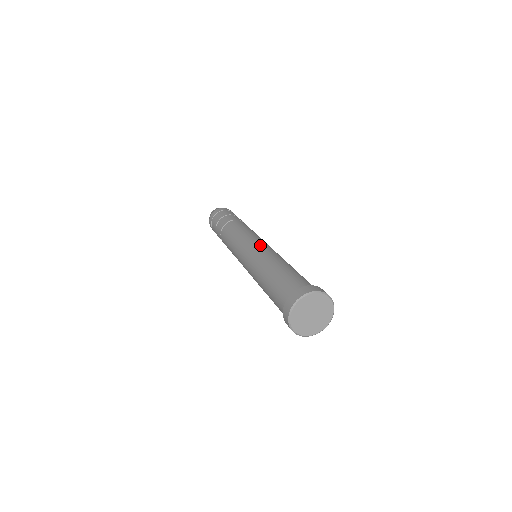
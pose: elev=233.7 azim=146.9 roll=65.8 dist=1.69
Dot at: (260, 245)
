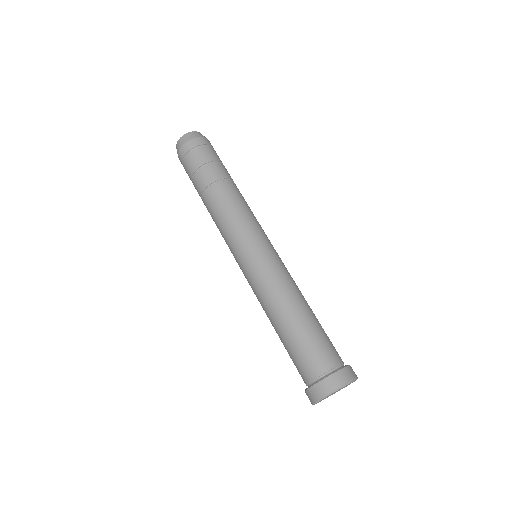
Dot at: (279, 258)
